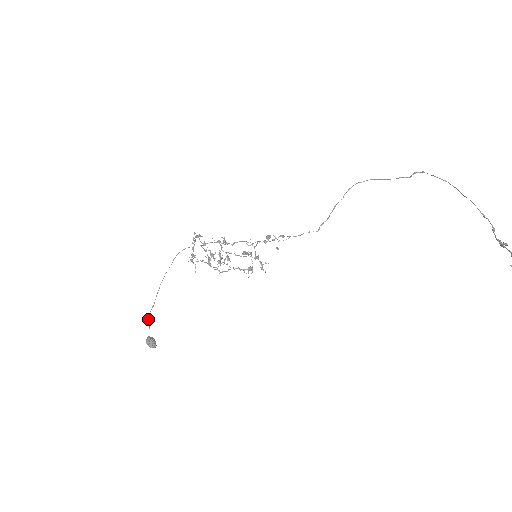
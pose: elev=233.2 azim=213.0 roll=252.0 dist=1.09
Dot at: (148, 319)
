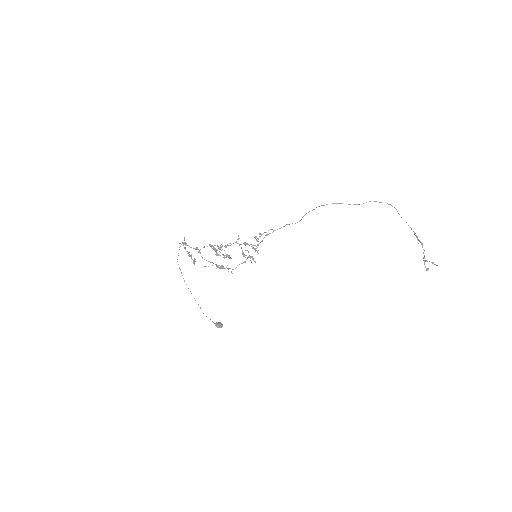
Dot at: occluded
